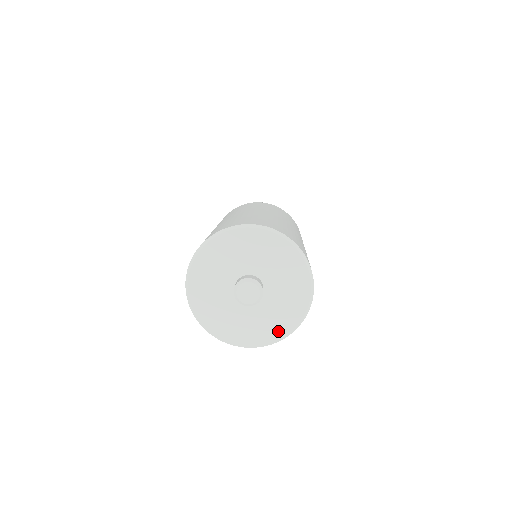
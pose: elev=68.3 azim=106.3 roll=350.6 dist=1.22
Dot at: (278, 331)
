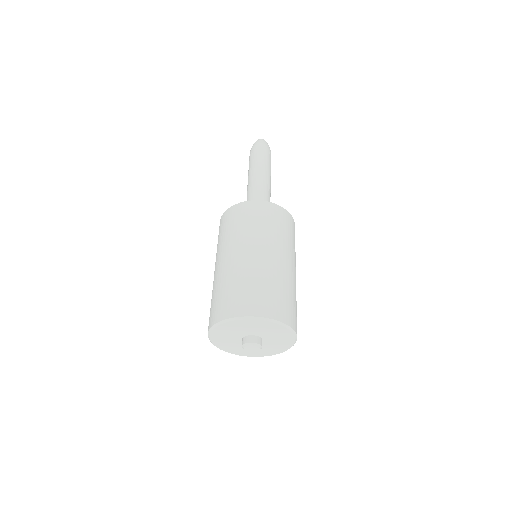
Dot at: (272, 353)
